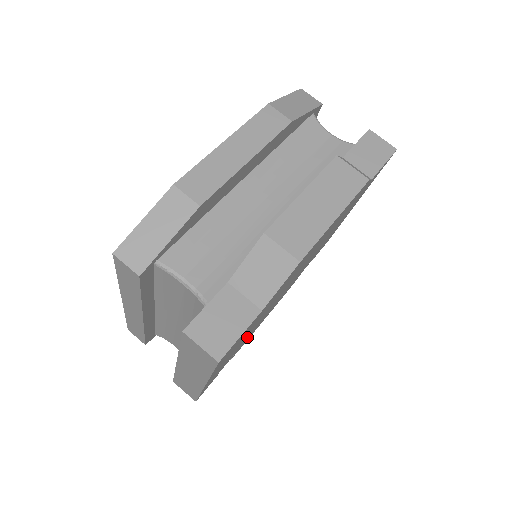
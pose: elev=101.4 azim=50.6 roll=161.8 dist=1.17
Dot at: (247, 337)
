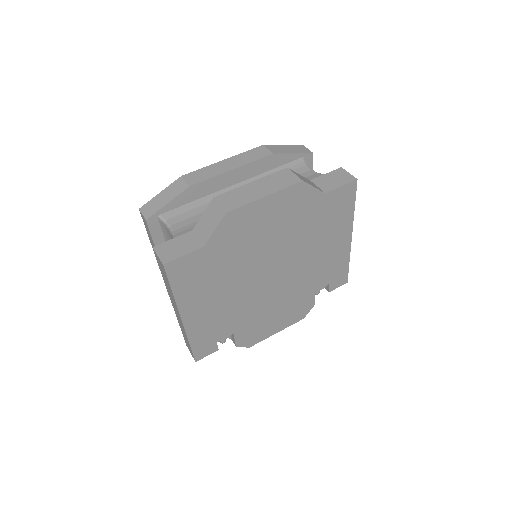
Dot at: (241, 318)
